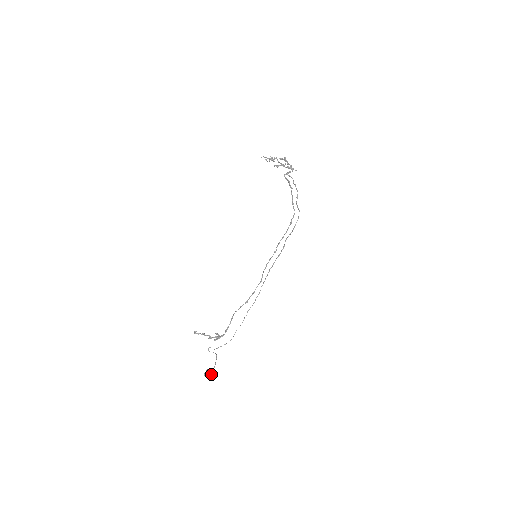
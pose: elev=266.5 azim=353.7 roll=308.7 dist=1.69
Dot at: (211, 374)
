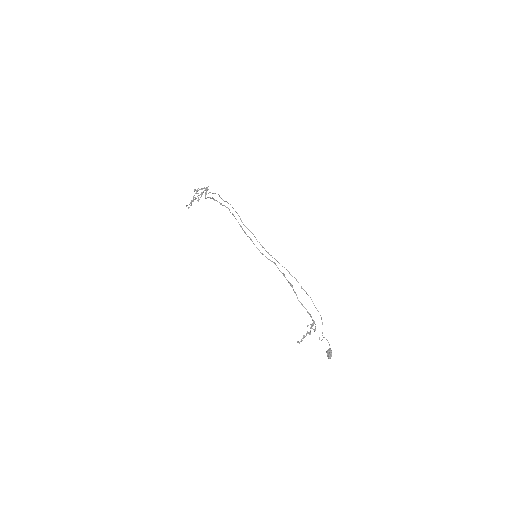
Dot at: (330, 352)
